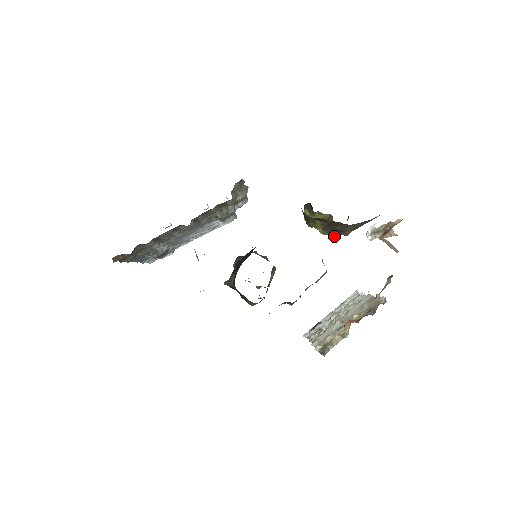
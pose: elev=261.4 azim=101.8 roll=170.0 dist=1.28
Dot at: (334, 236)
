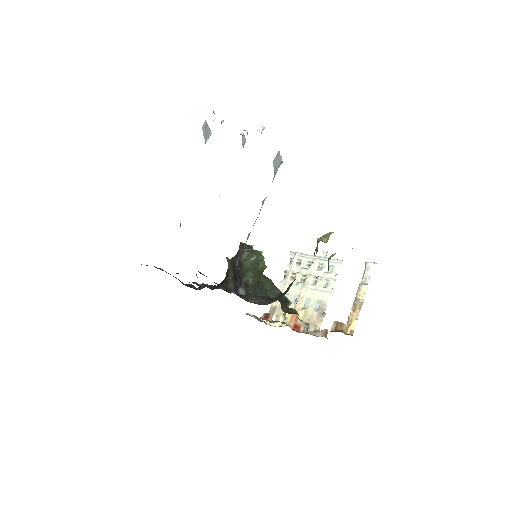
Dot at: occluded
